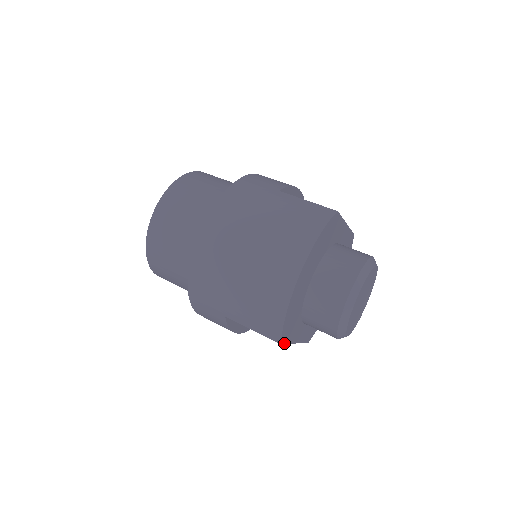
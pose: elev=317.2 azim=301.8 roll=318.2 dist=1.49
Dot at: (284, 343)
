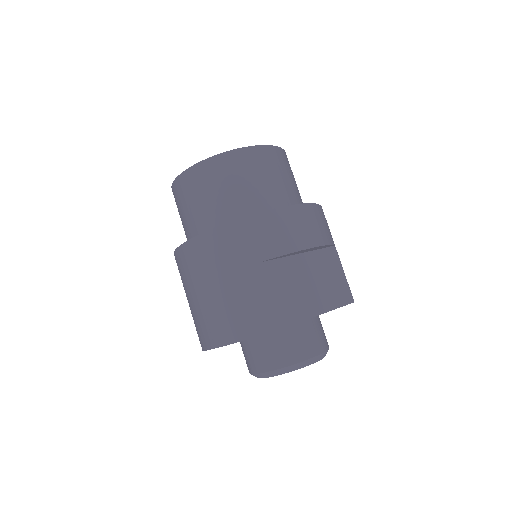
Dot at: occluded
